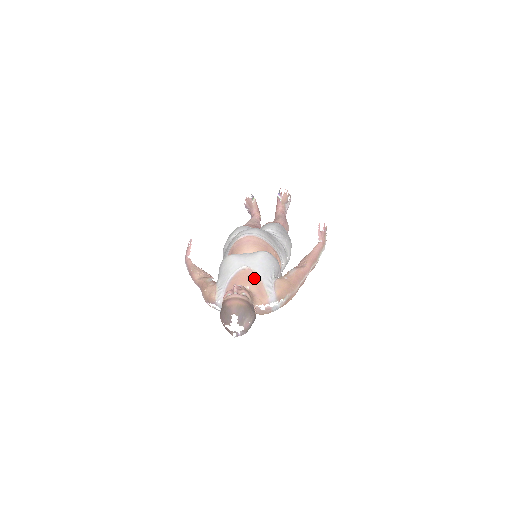
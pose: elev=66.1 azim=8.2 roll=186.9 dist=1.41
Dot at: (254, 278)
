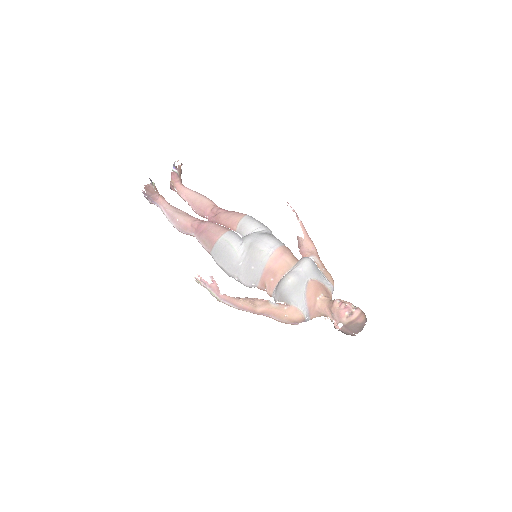
Dot at: (319, 285)
